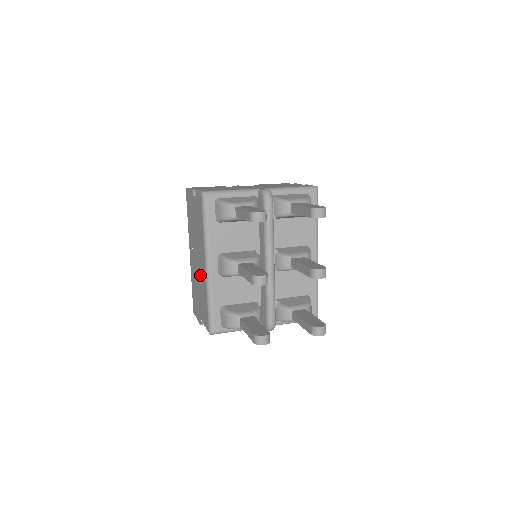
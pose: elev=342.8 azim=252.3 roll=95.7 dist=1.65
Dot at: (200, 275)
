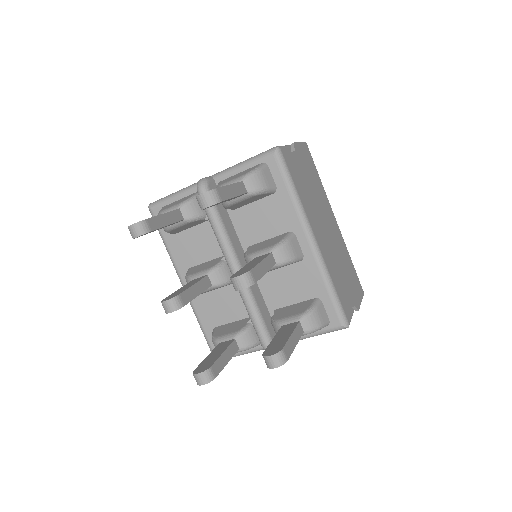
Dot at: occluded
